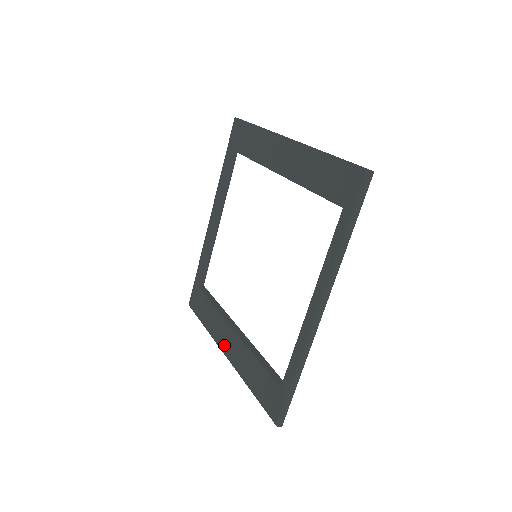
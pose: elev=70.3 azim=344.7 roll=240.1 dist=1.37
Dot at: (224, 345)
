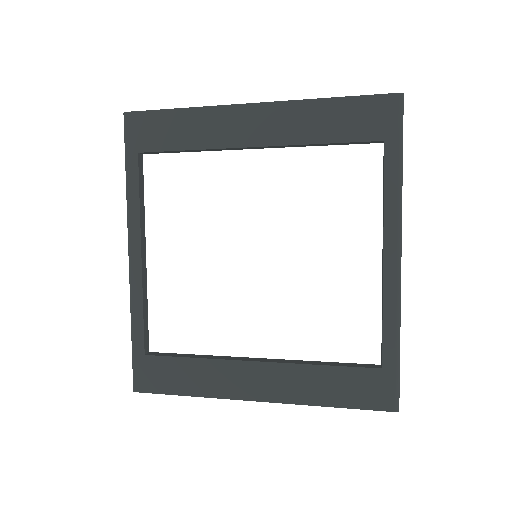
Dot at: (250, 391)
